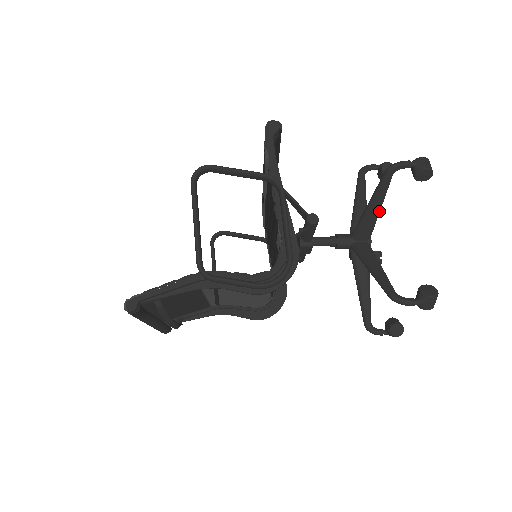
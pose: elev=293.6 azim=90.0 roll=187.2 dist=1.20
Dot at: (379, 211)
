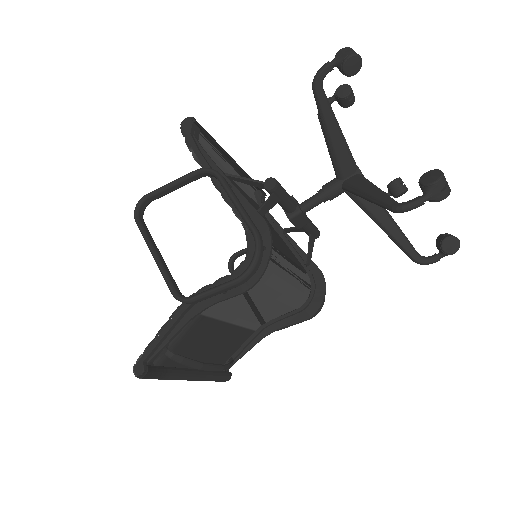
Dot at: (341, 134)
